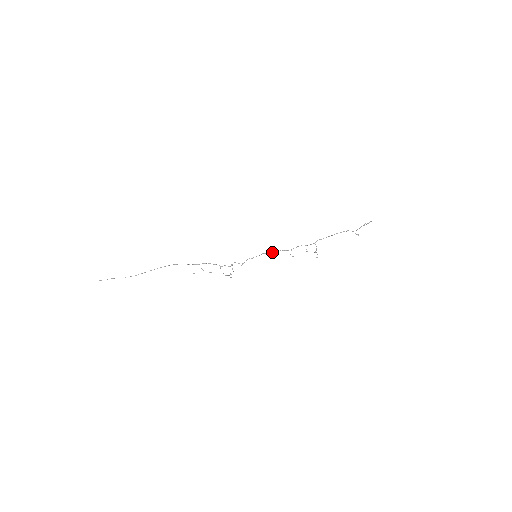
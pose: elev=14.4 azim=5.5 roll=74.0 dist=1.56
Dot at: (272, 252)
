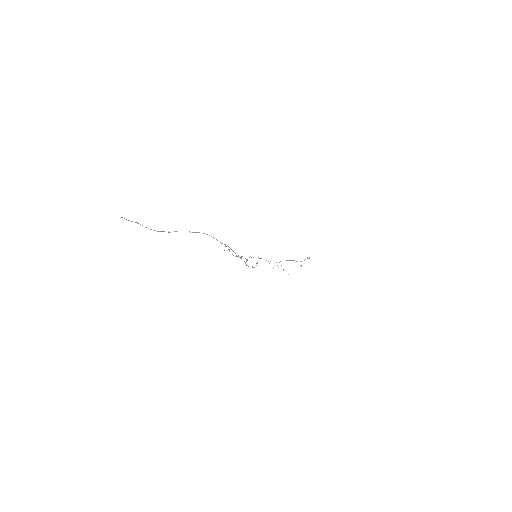
Dot at: (261, 258)
